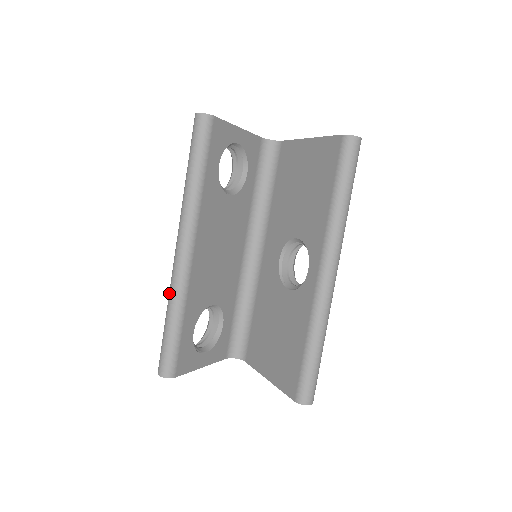
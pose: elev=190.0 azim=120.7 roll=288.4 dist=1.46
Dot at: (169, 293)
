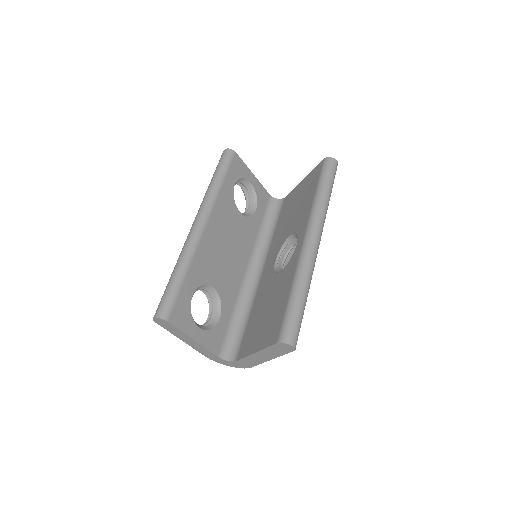
Dot at: (179, 255)
